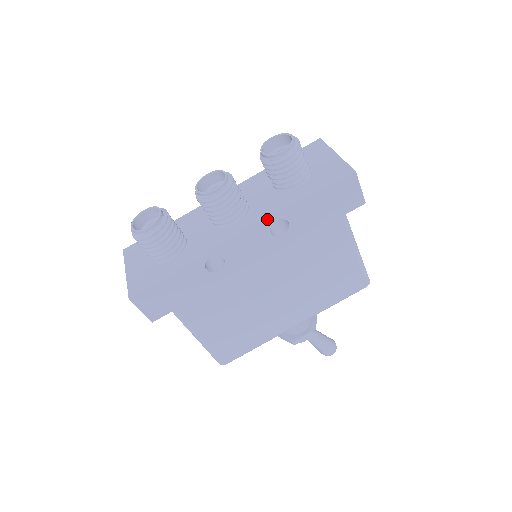
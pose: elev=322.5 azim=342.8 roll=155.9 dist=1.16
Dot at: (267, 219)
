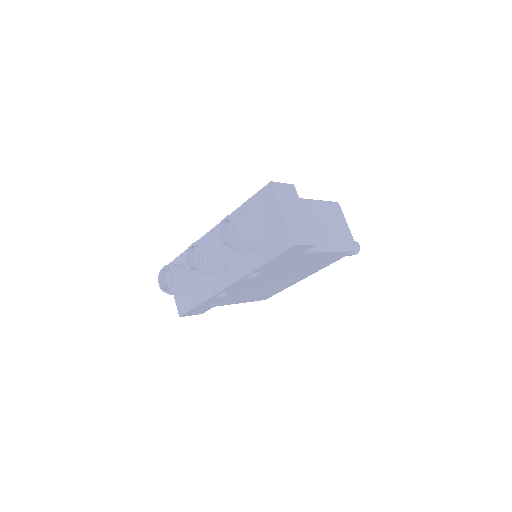
Dot at: (242, 276)
